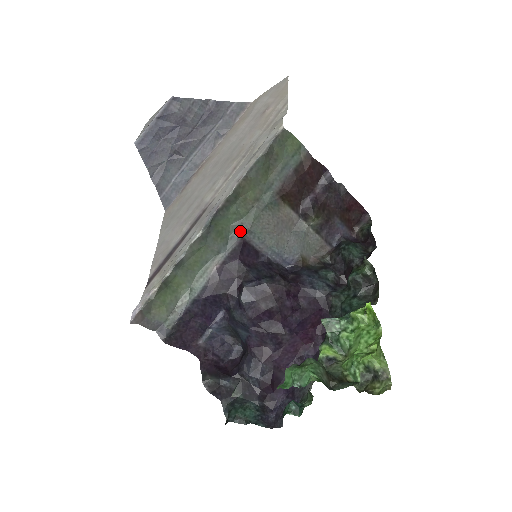
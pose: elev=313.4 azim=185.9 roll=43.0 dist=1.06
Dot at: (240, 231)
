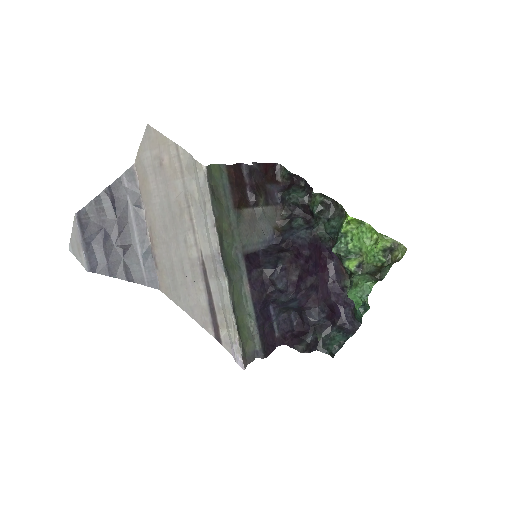
Dot at: (239, 253)
